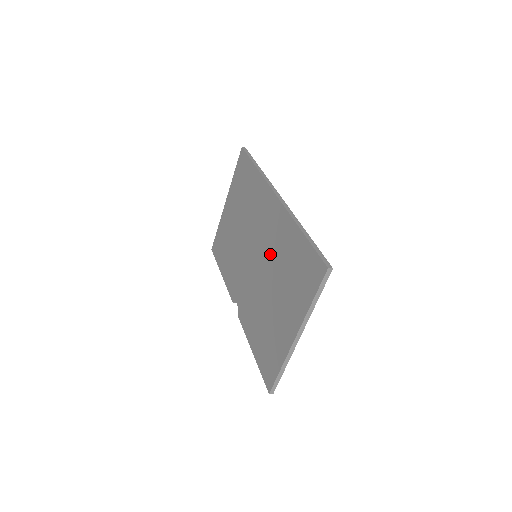
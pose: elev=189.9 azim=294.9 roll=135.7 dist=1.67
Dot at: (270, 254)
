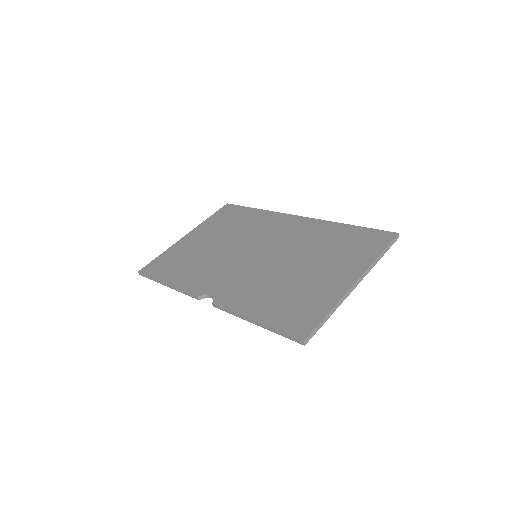
Dot at: (292, 246)
